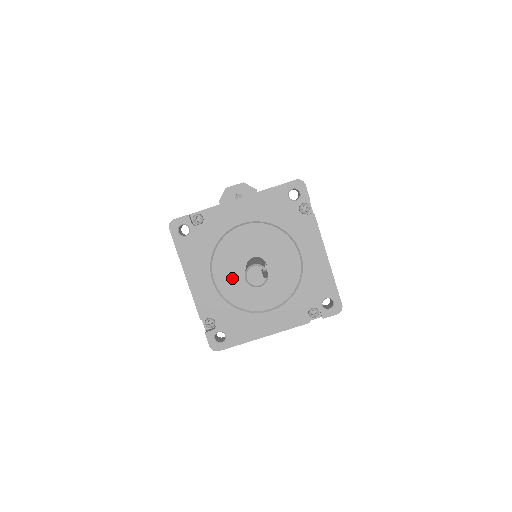
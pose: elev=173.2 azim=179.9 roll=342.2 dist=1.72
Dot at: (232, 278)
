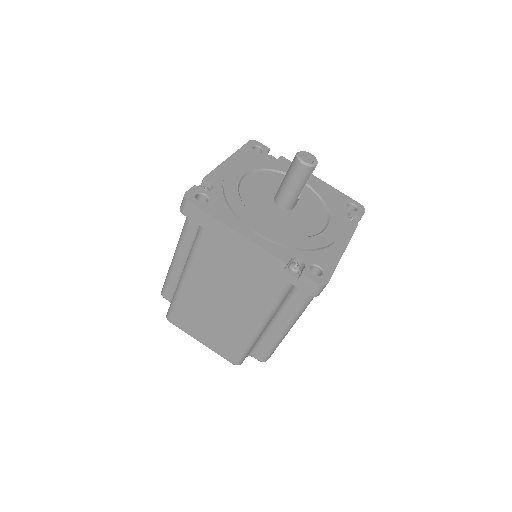
Dot at: (259, 188)
